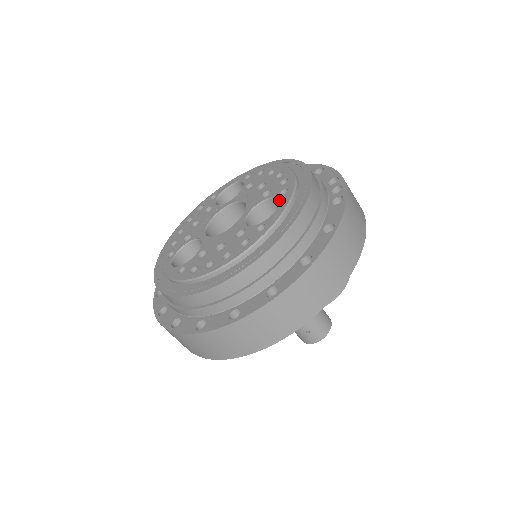
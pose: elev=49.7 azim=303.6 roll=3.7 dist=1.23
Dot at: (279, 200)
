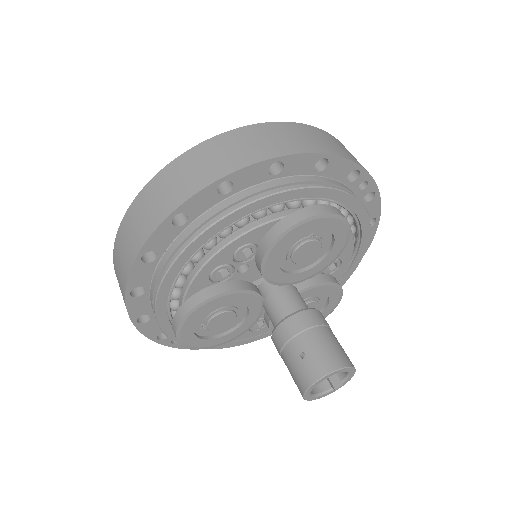
Dot at: occluded
